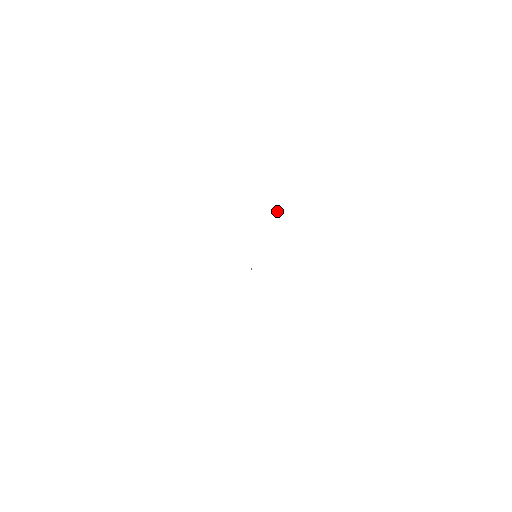
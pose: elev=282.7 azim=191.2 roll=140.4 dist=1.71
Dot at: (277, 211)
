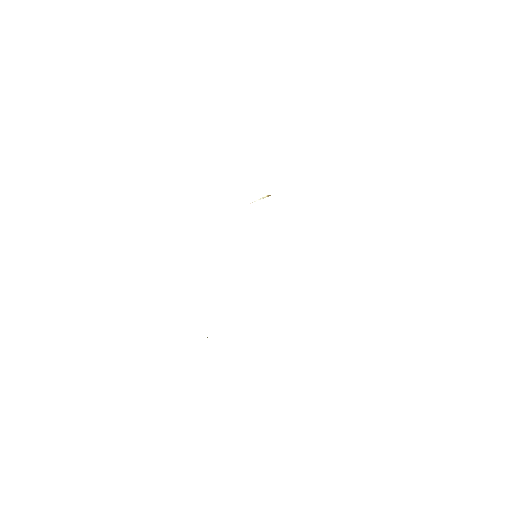
Dot at: (262, 198)
